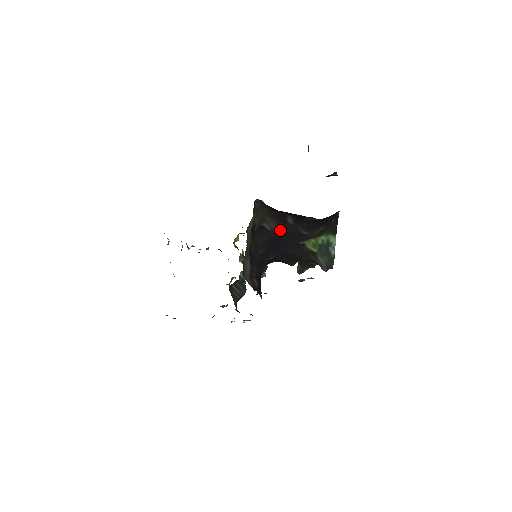
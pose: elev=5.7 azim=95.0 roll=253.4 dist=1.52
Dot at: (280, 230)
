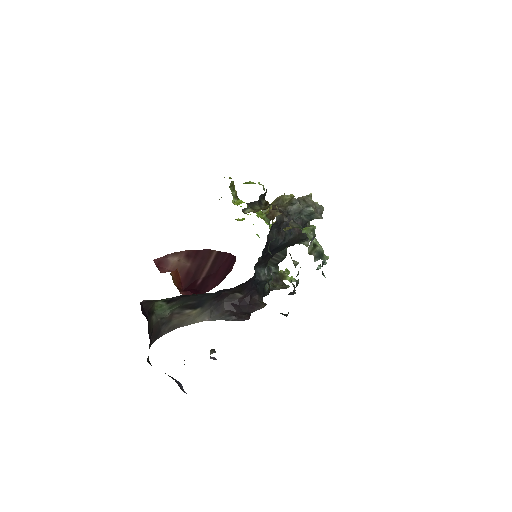
Dot at: occluded
